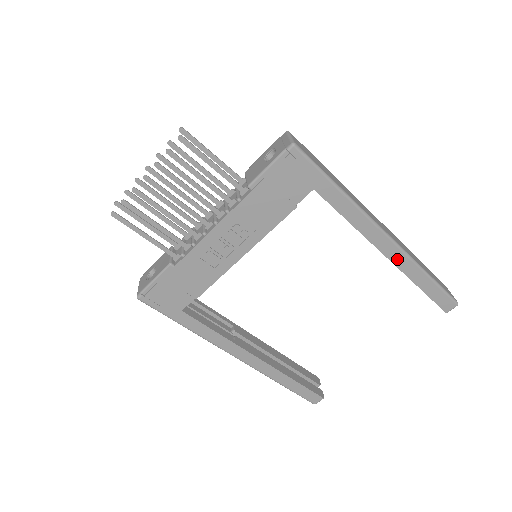
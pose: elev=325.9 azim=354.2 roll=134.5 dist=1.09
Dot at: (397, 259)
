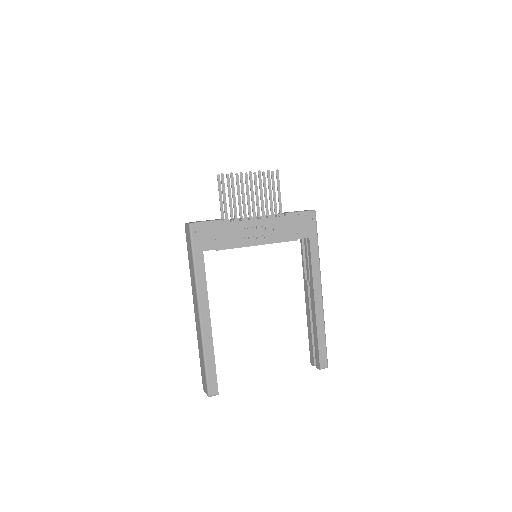
Dot at: (318, 309)
